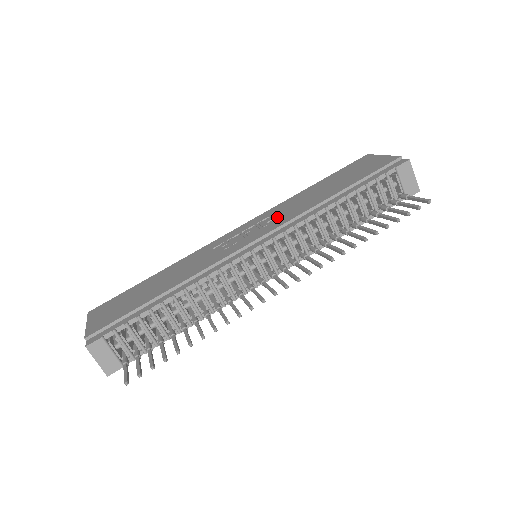
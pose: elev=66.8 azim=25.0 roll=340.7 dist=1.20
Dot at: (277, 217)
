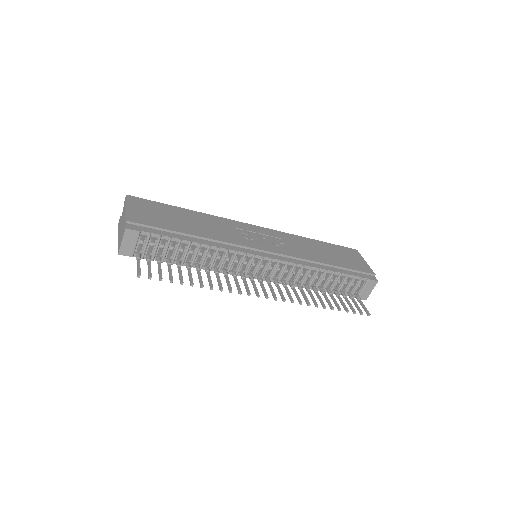
Dot at: (287, 245)
